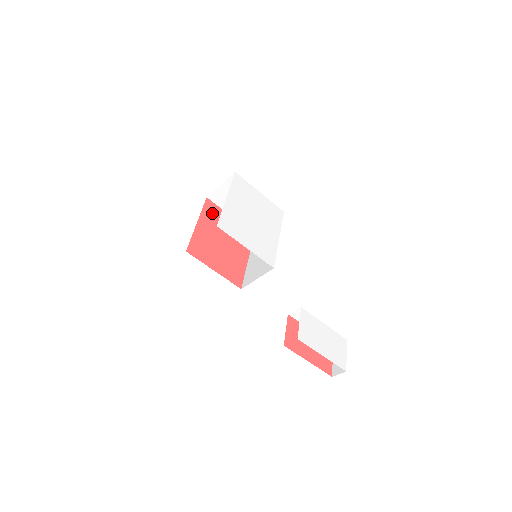
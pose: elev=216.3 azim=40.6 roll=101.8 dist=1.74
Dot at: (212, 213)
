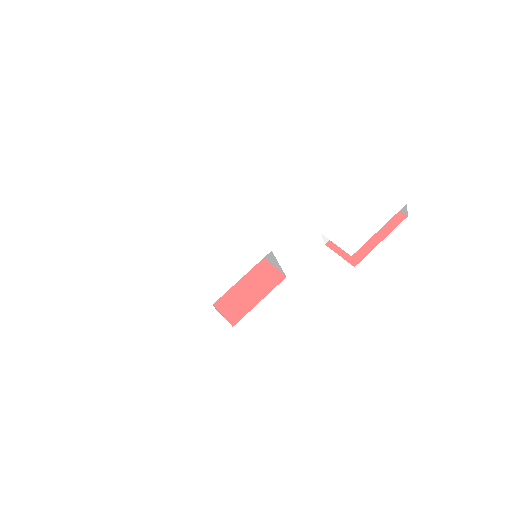
Dot at: occluded
